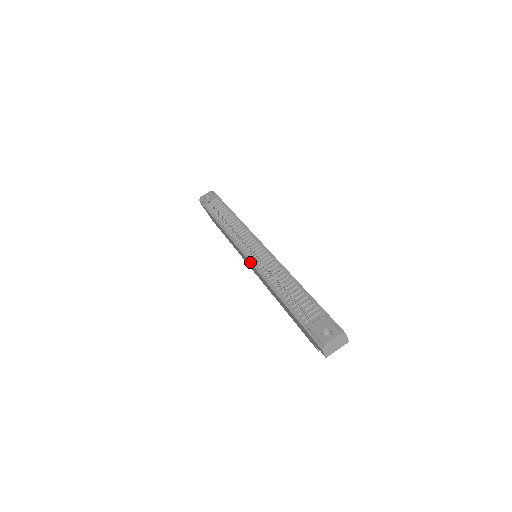
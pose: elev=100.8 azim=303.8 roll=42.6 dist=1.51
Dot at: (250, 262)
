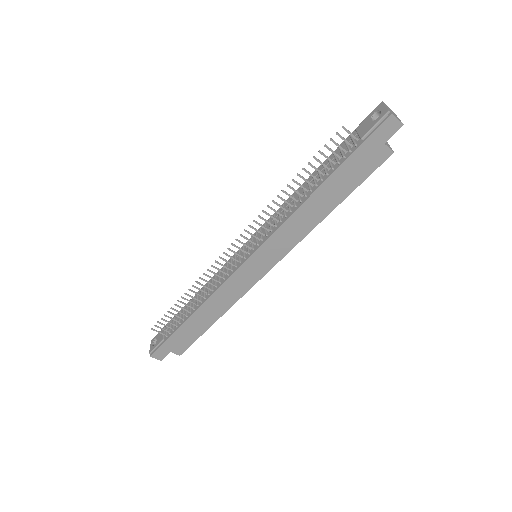
Dot at: (259, 246)
